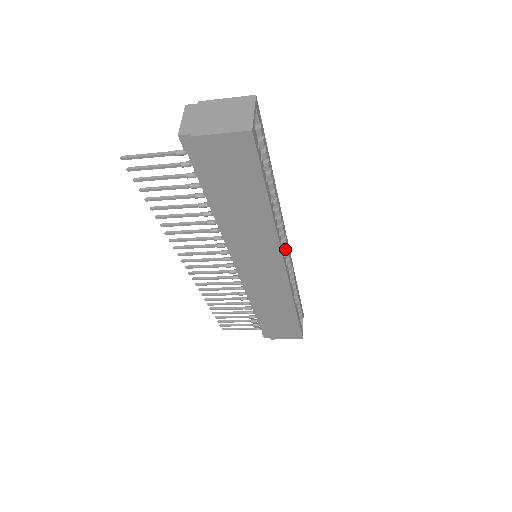
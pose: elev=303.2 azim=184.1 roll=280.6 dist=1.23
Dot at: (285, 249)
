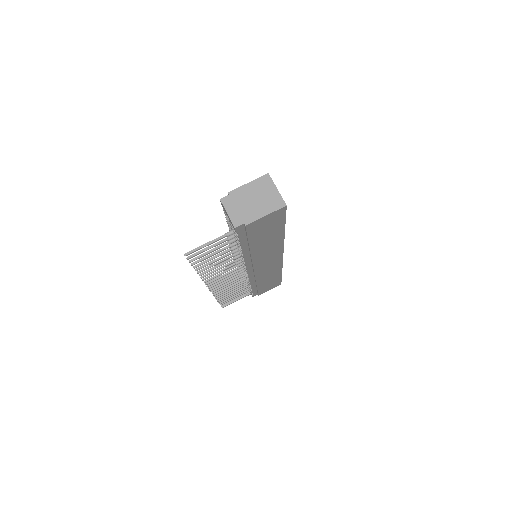
Dot at: occluded
